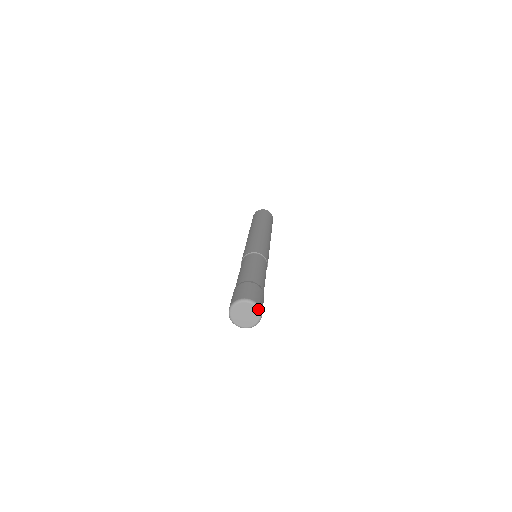
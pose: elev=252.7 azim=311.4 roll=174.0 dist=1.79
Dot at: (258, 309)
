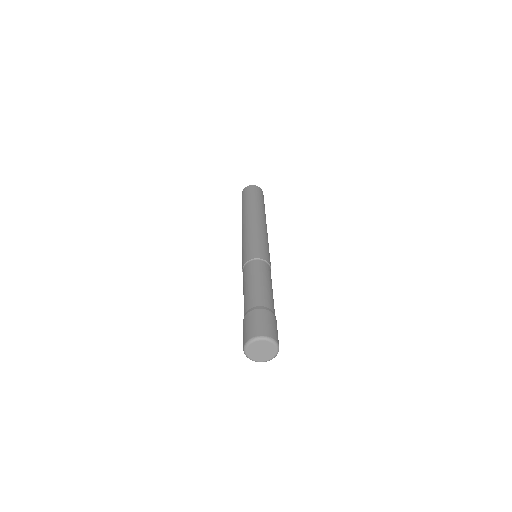
Dot at: (274, 344)
